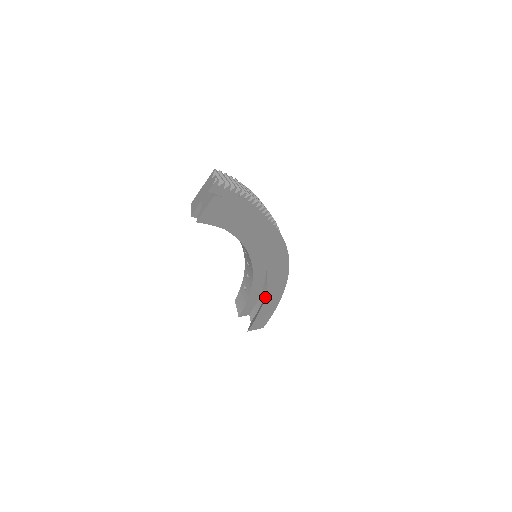
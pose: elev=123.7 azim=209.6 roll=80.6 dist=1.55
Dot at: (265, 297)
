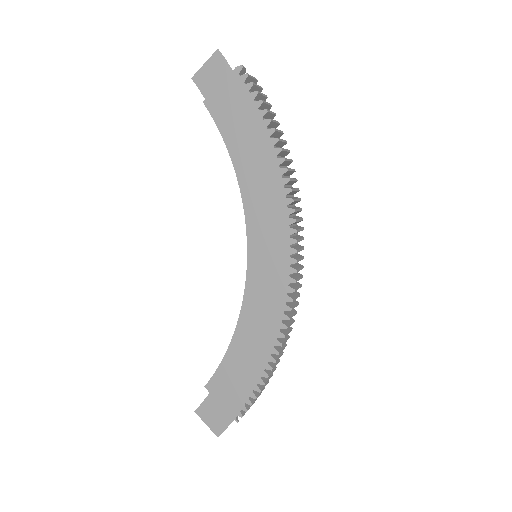
Dot at: (236, 342)
